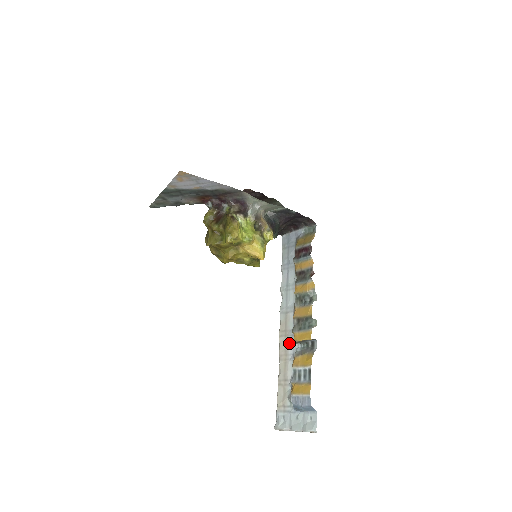
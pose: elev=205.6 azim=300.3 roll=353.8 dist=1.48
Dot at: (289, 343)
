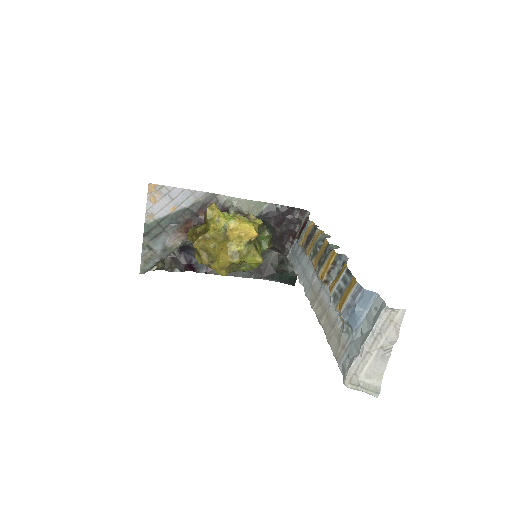
Dot at: (323, 297)
